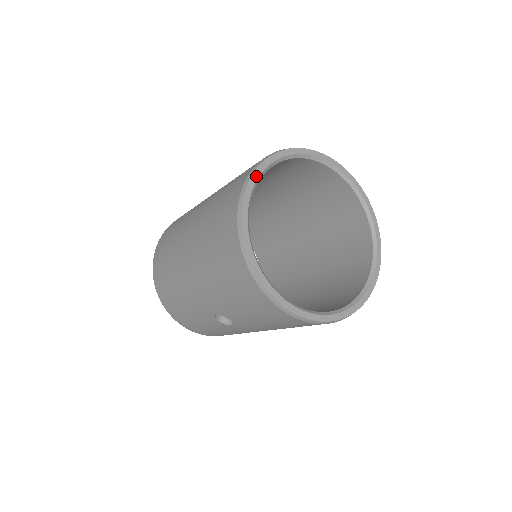
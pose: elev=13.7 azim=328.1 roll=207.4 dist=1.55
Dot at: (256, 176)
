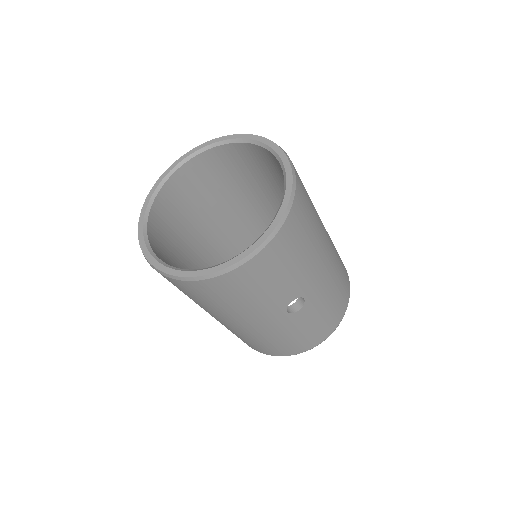
Dot at: (145, 249)
